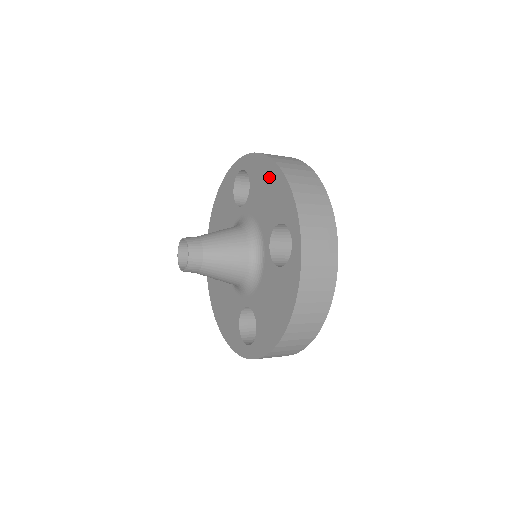
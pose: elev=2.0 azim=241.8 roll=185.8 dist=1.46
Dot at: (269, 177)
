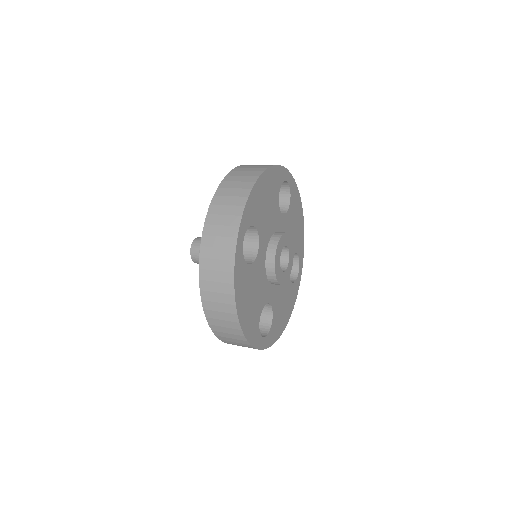
Dot at: occluded
